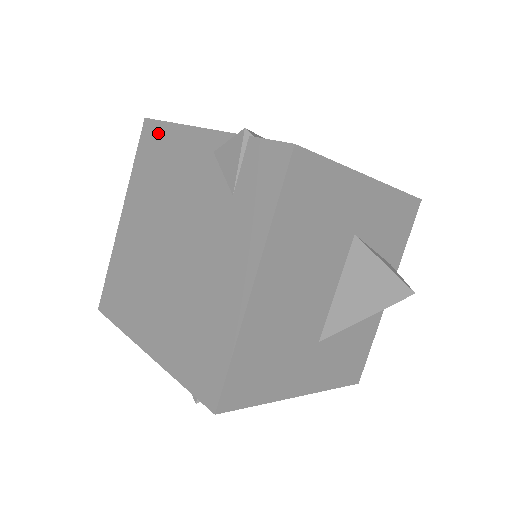
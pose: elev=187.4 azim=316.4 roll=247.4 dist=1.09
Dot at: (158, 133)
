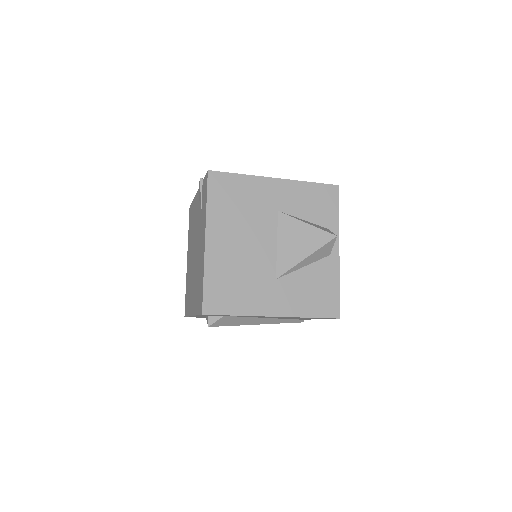
Dot at: (191, 208)
